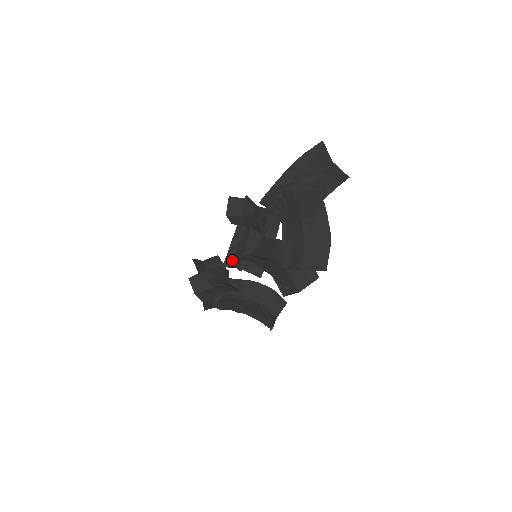
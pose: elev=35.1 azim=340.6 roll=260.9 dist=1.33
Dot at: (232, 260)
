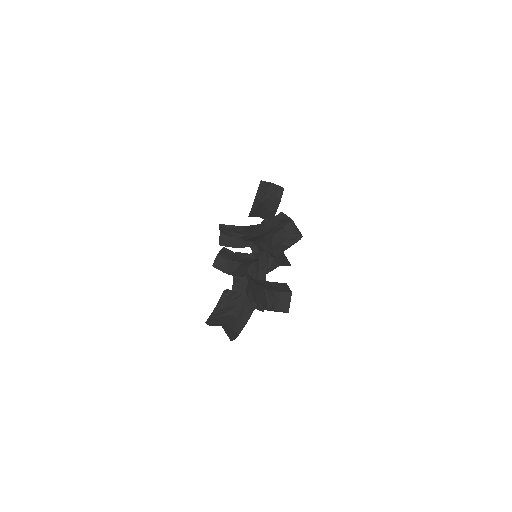
Dot at: (248, 239)
